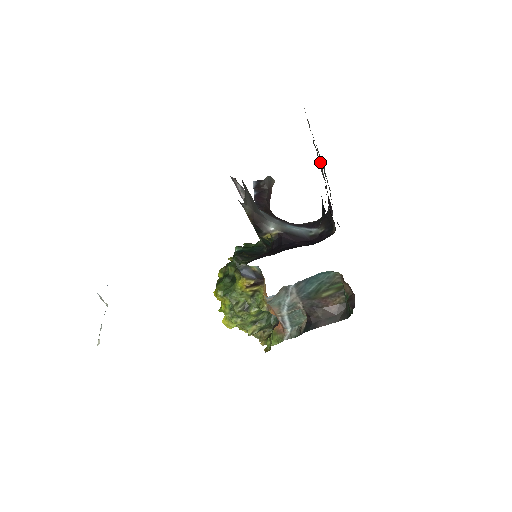
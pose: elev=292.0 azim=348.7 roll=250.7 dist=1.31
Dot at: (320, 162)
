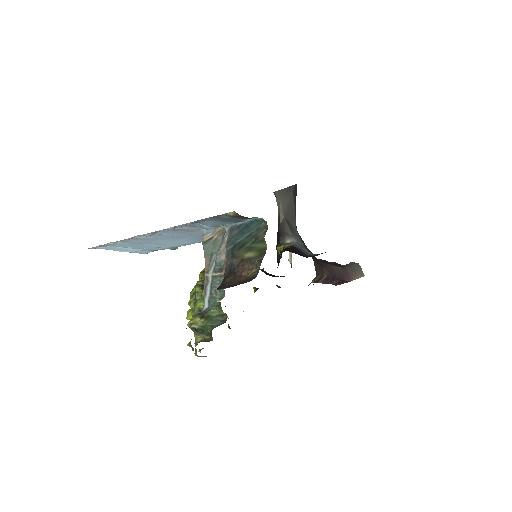
Dot at: occluded
